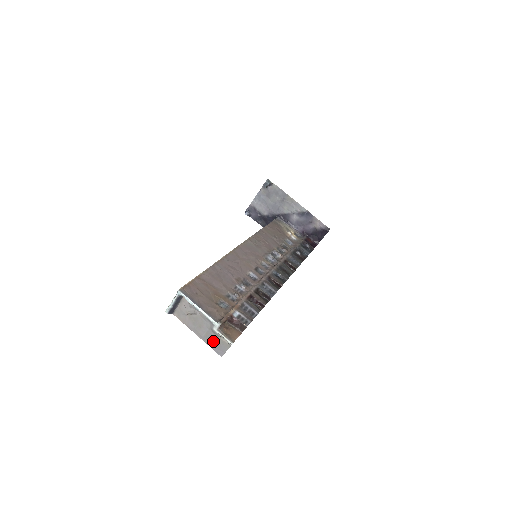
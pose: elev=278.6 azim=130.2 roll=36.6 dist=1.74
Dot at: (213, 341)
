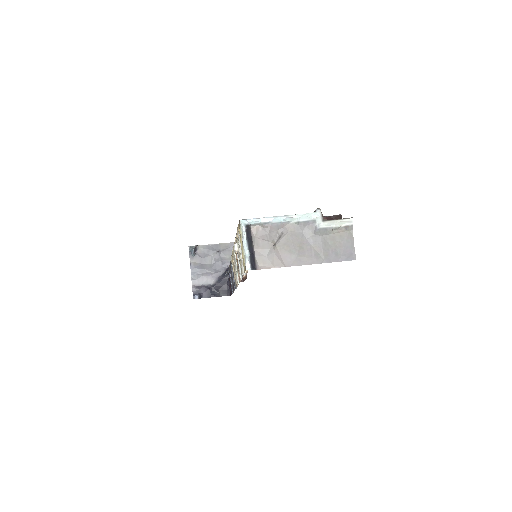
Dot at: (330, 249)
